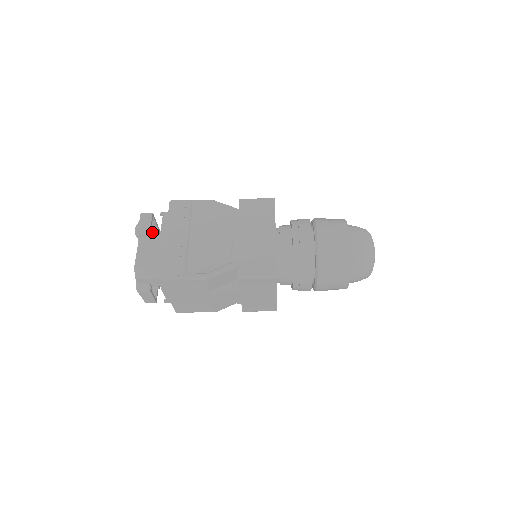
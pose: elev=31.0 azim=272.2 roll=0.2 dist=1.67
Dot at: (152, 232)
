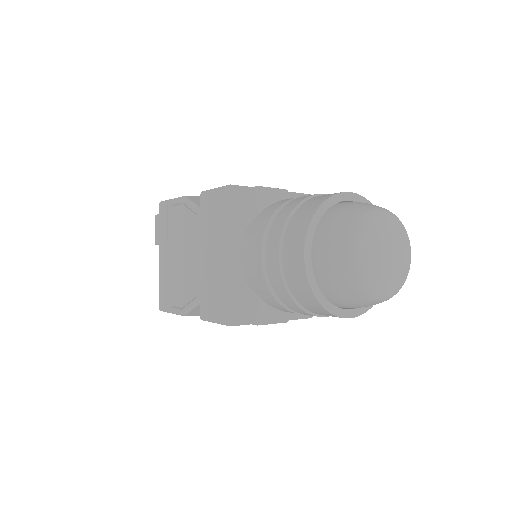
Dot at: occluded
